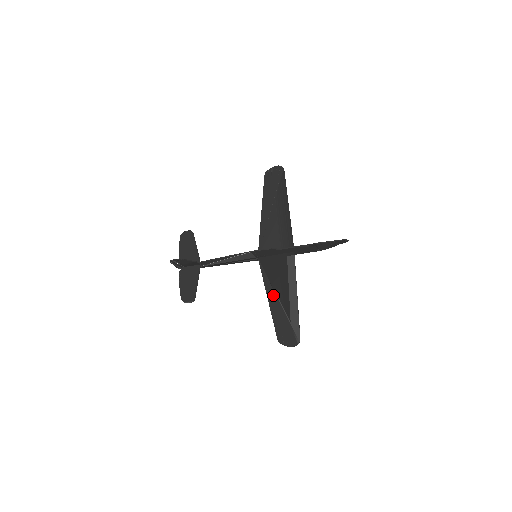
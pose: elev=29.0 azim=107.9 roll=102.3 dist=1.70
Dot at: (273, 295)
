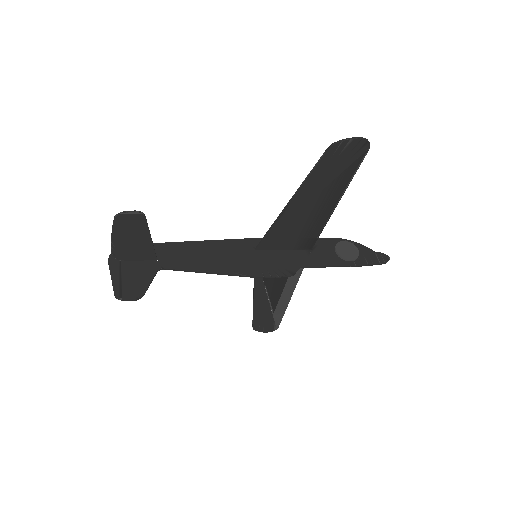
Dot at: (262, 292)
